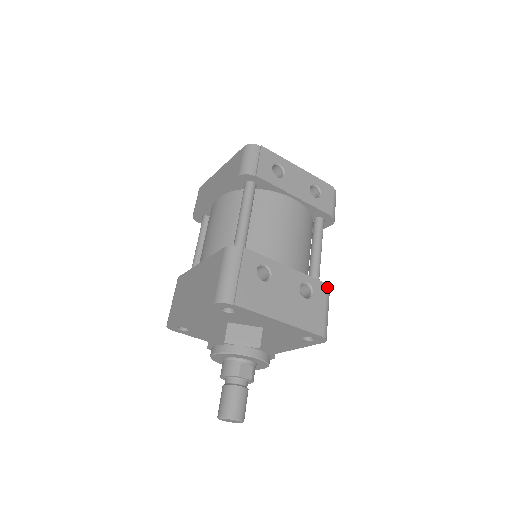
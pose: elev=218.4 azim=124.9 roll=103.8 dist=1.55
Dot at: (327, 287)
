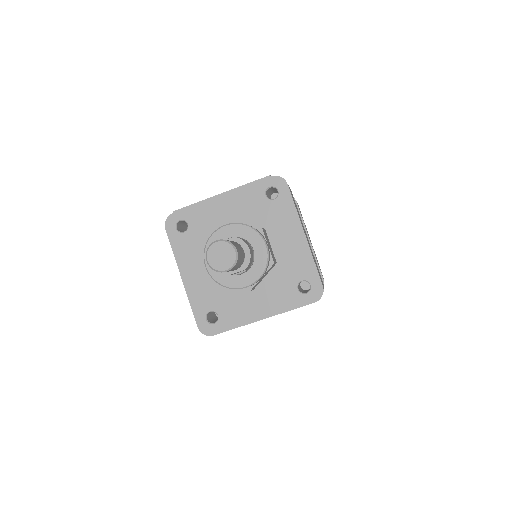
Dot at: occluded
